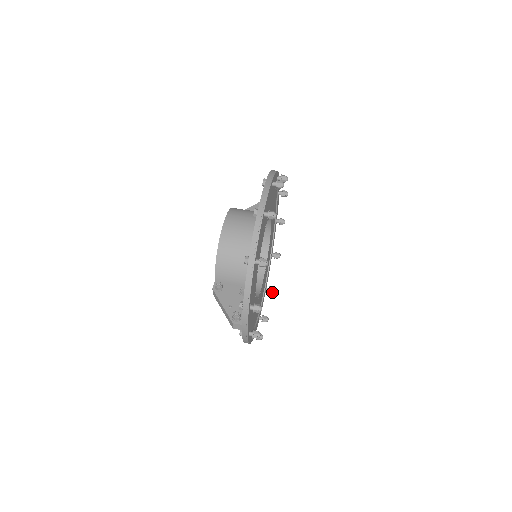
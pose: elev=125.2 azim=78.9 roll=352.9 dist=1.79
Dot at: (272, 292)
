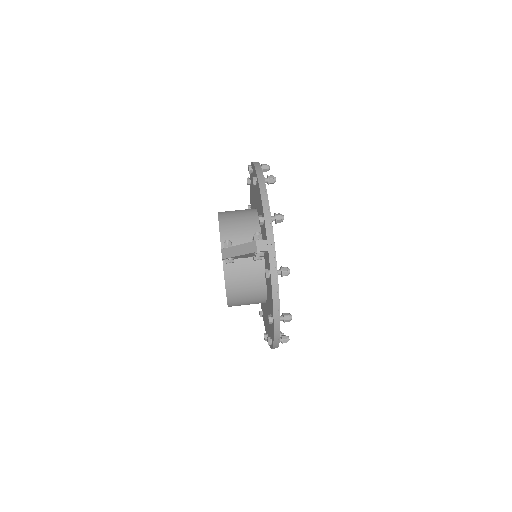
Dot at: occluded
